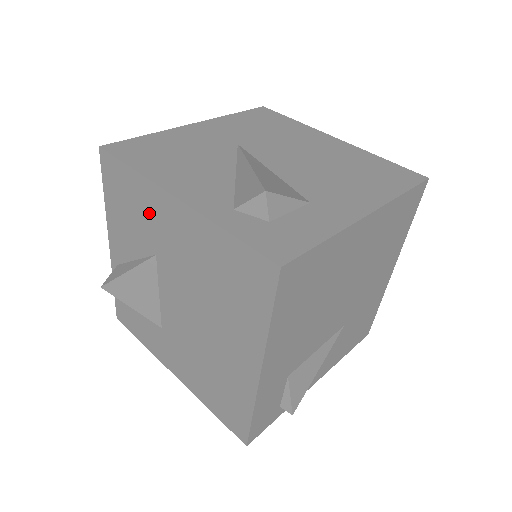
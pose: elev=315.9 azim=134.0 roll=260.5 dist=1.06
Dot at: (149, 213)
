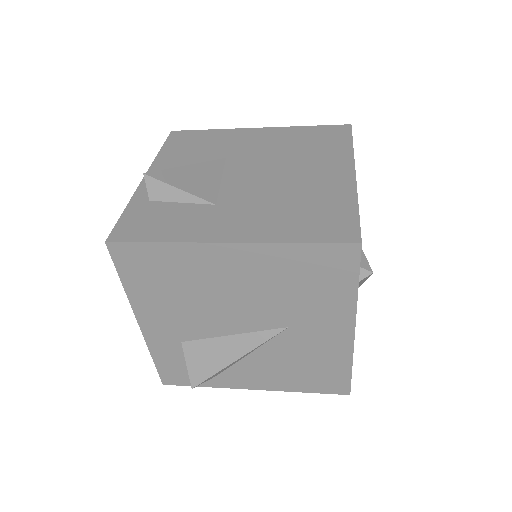
Dot at: (225, 141)
